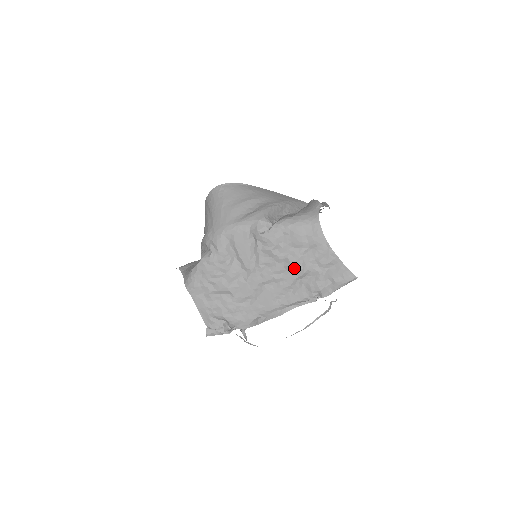
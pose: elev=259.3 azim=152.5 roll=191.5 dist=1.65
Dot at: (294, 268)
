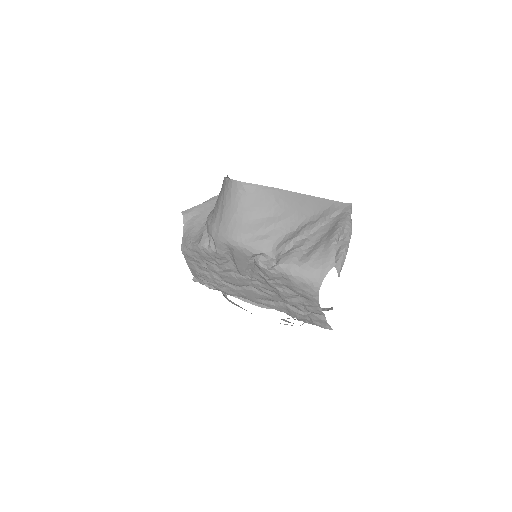
Dot at: (281, 297)
